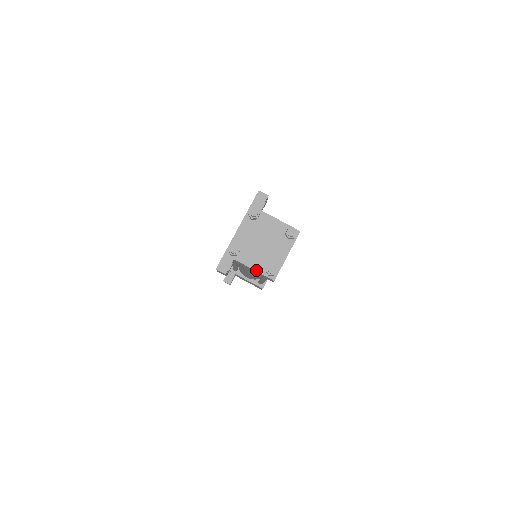
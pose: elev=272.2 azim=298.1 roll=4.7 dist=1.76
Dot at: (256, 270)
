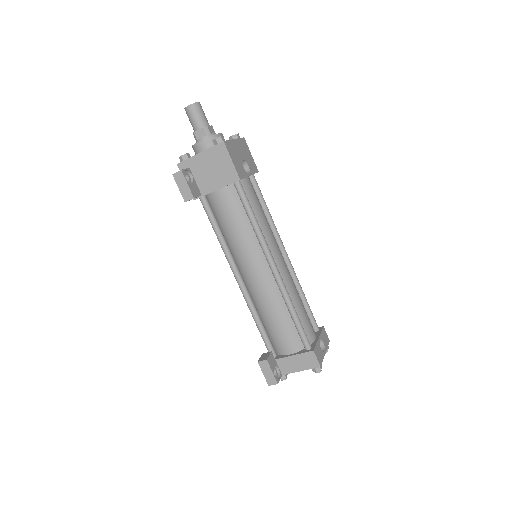
Dot at: occluded
